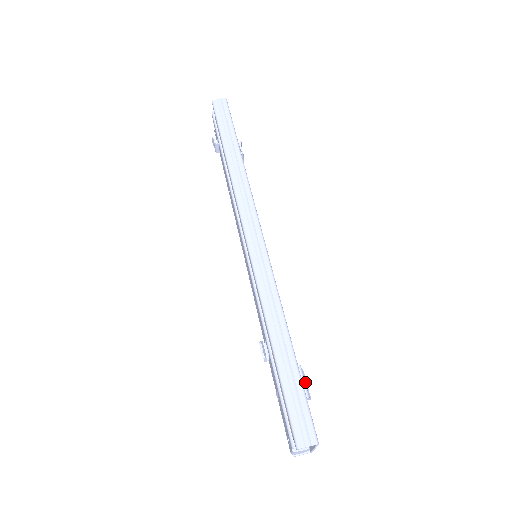
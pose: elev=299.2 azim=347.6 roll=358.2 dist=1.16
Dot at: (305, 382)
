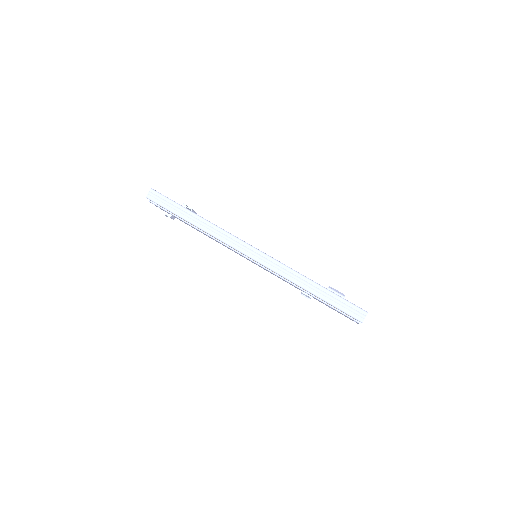
Dot at: occluded
